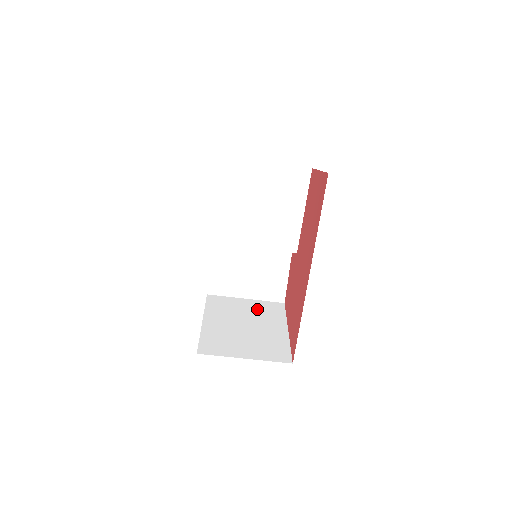
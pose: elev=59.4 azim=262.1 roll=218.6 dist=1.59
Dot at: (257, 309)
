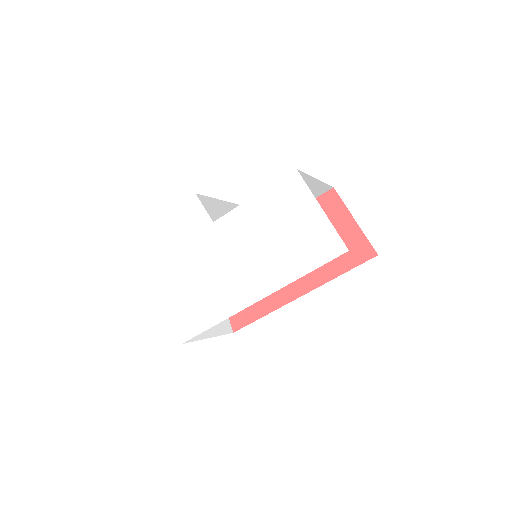
Dot at: occluded
